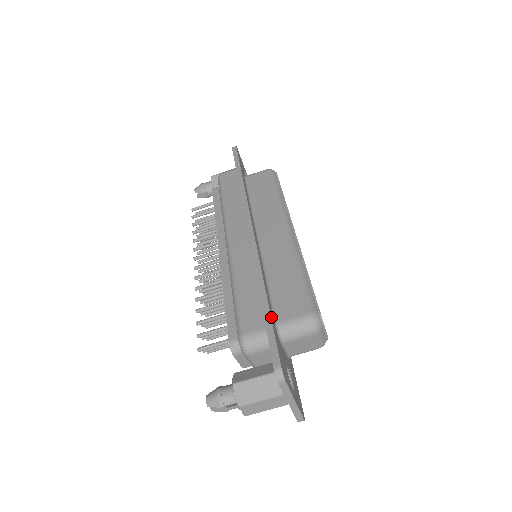
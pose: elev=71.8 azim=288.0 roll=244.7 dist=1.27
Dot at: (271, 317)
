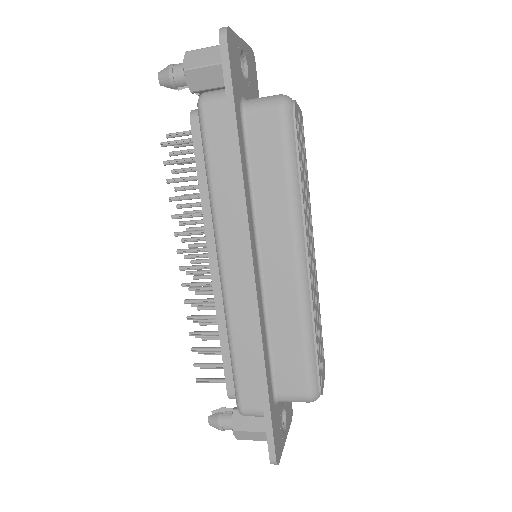
Dot at: (270, 408)
